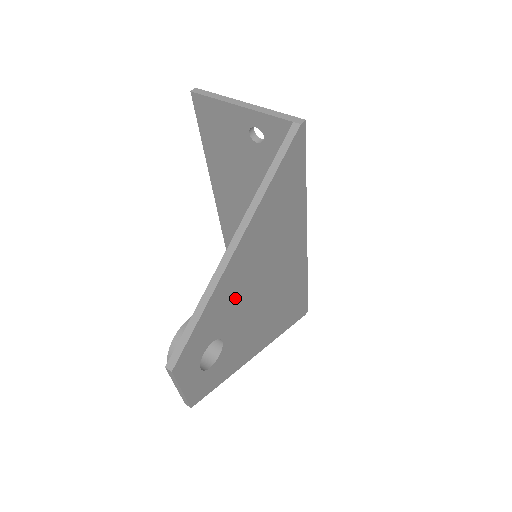
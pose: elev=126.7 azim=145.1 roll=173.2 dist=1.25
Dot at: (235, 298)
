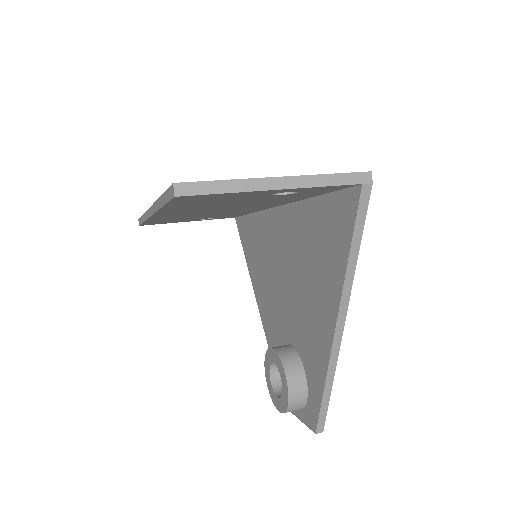
Dot at: occluded
